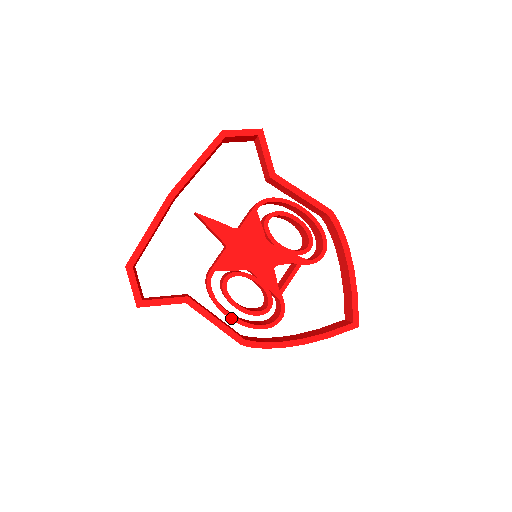
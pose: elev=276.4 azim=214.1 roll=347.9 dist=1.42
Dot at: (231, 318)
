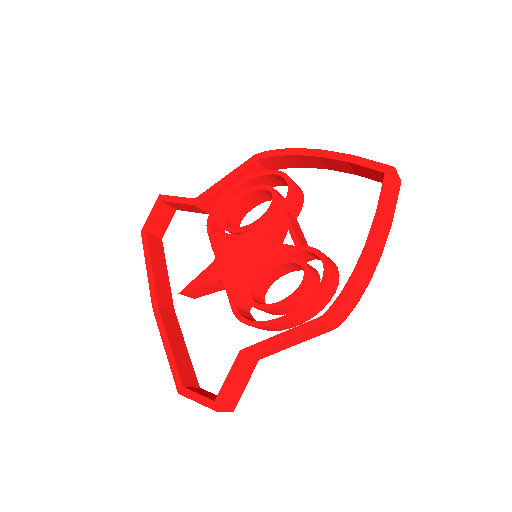
Dot at: (289, 317)
